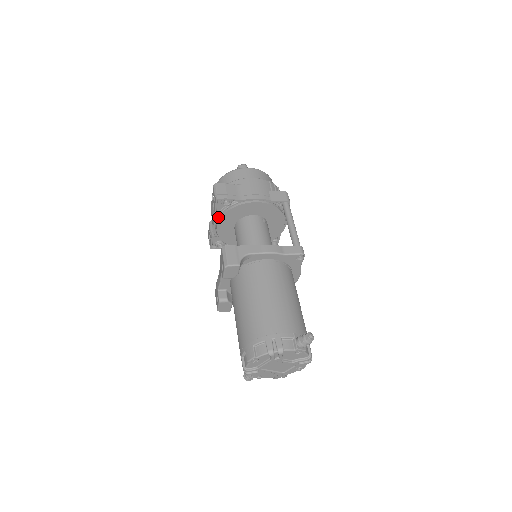
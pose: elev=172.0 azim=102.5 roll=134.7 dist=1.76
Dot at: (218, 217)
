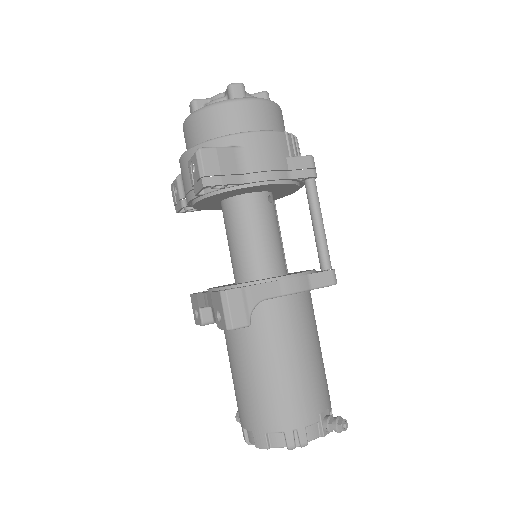
Dot at: occluded
